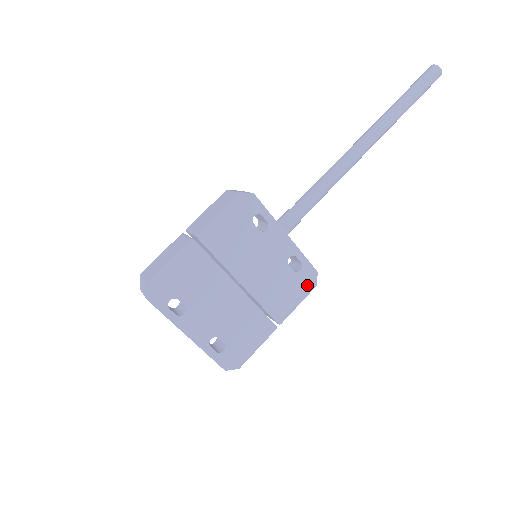
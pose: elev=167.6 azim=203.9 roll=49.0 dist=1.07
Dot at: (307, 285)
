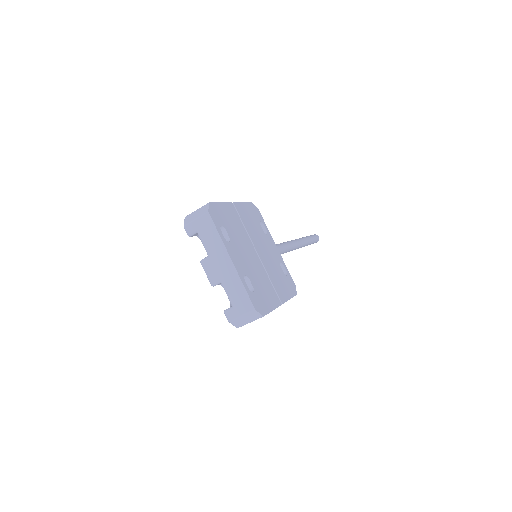
Dot at: (292, 289)
